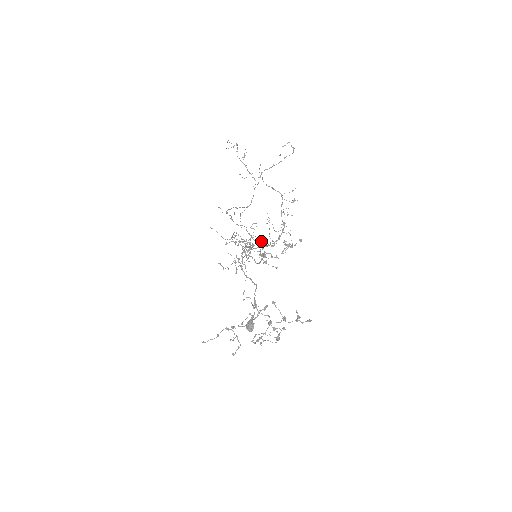
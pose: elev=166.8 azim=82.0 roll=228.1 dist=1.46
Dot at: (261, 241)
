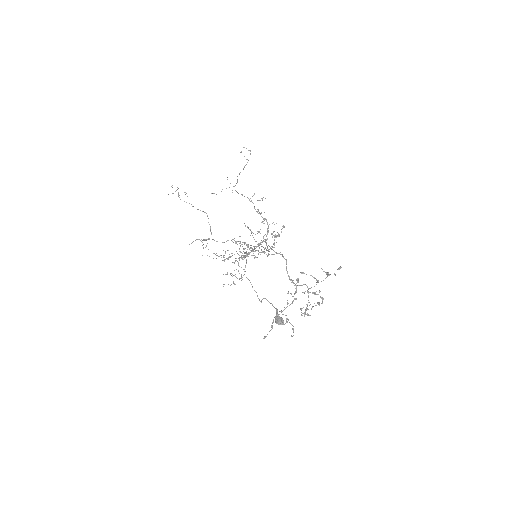
Dot at: occluded
